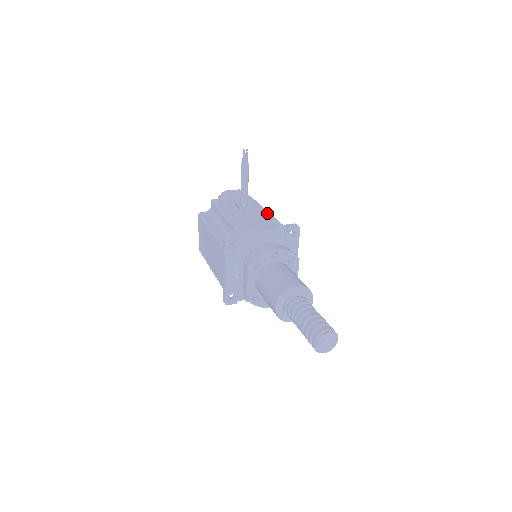
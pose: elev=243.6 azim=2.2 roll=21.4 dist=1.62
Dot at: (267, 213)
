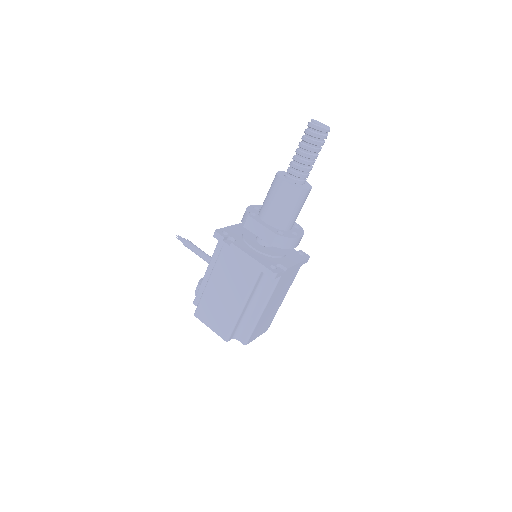
Dot at: occluded
